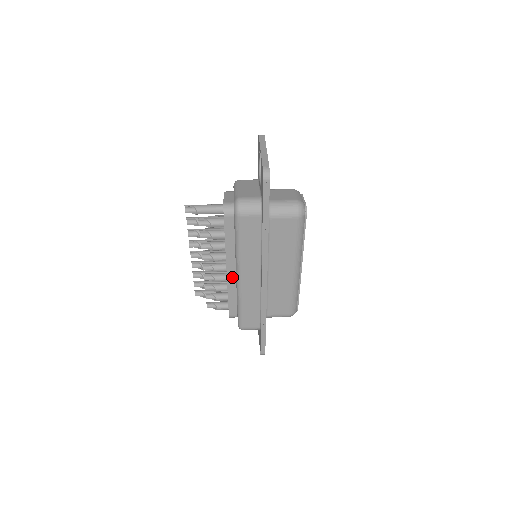
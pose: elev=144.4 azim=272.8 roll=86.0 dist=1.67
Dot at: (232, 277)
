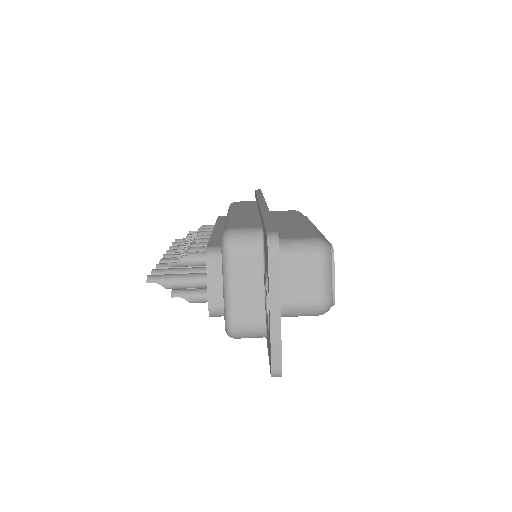
Dot at: occluded
